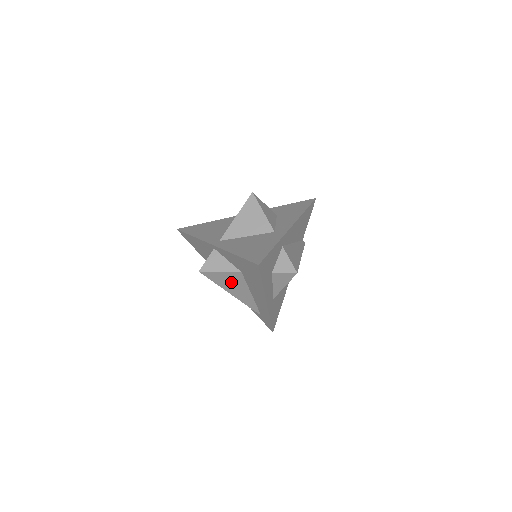
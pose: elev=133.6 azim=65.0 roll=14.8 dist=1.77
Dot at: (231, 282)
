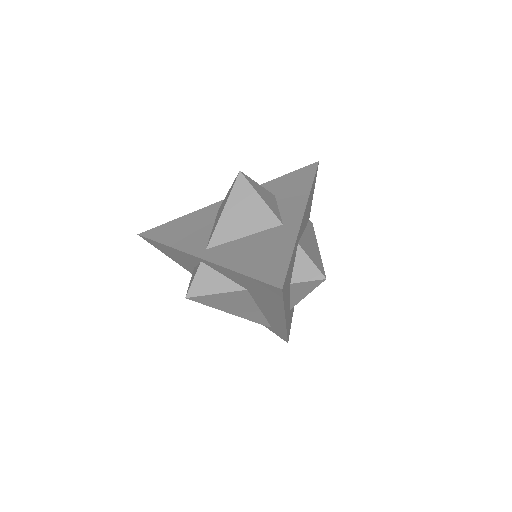
Dot at: (232, 302)
